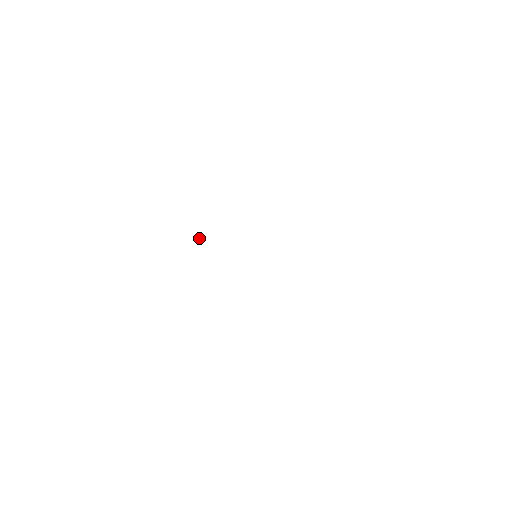
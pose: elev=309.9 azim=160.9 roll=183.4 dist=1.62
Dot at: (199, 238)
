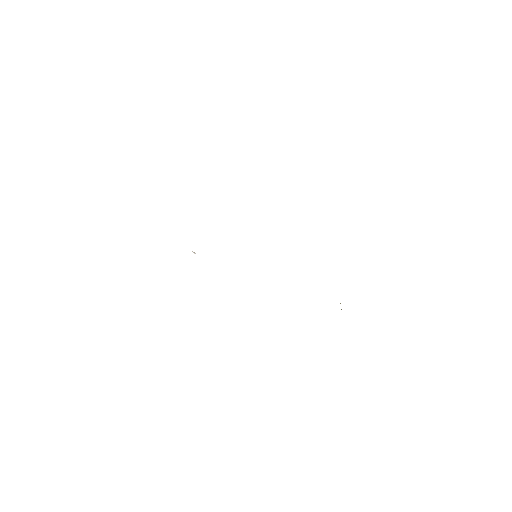
Dot at: occluded
